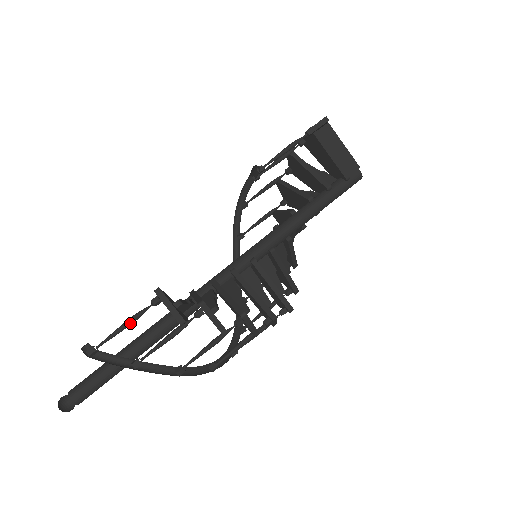
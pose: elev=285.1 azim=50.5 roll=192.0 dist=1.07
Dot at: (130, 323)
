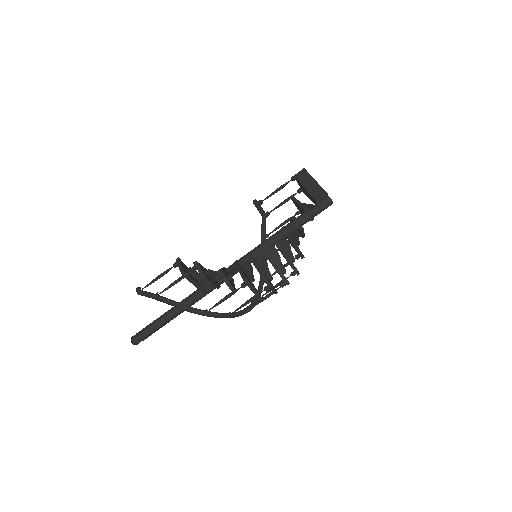
Dot at: (160, 276)
